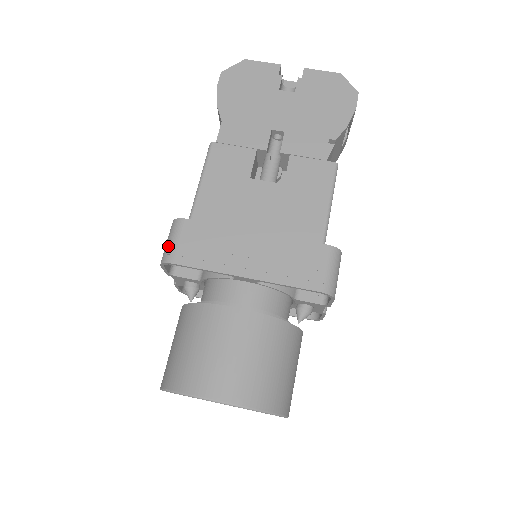
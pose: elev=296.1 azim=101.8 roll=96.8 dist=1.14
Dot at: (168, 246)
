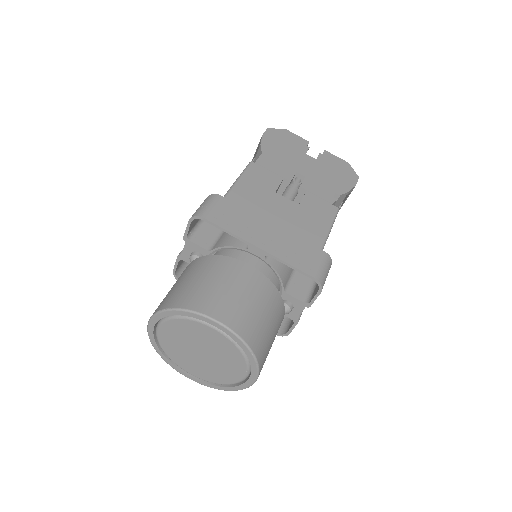
Dot at: (202, 207)
